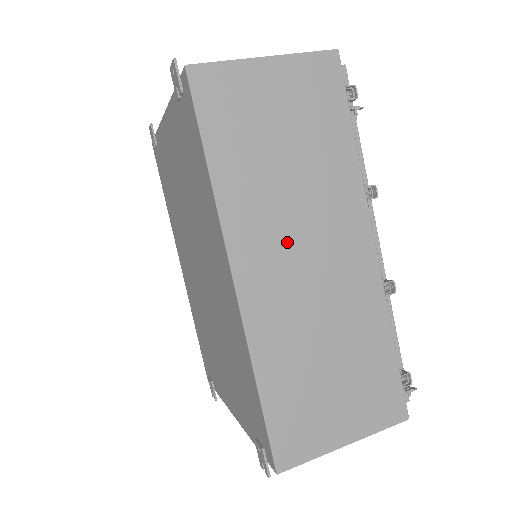
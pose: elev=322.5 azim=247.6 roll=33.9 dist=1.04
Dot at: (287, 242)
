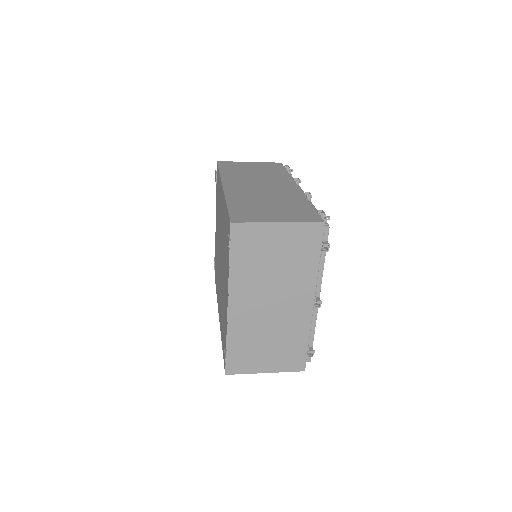
Dot at: (251, 183)
